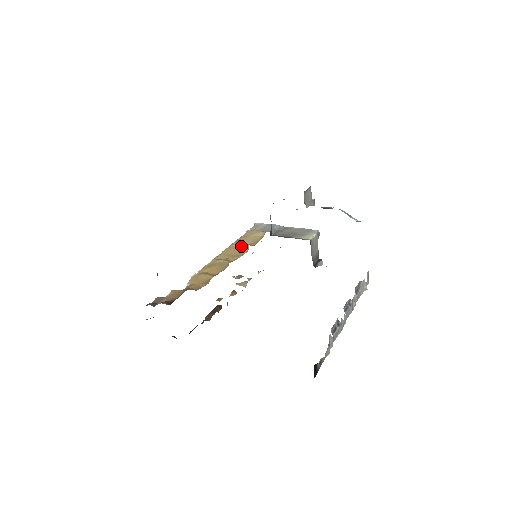
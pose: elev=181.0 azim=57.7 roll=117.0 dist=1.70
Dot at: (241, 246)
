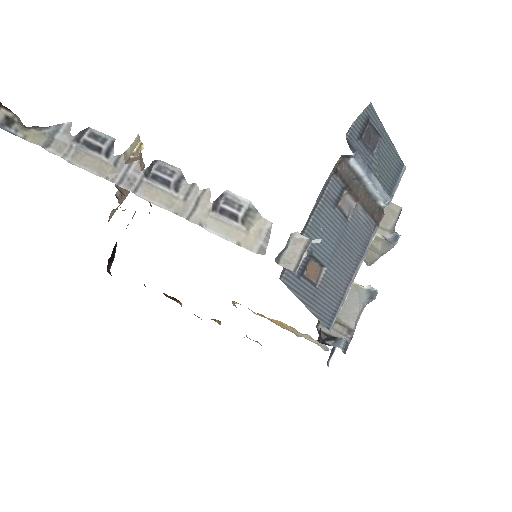
Dot at: occluded
